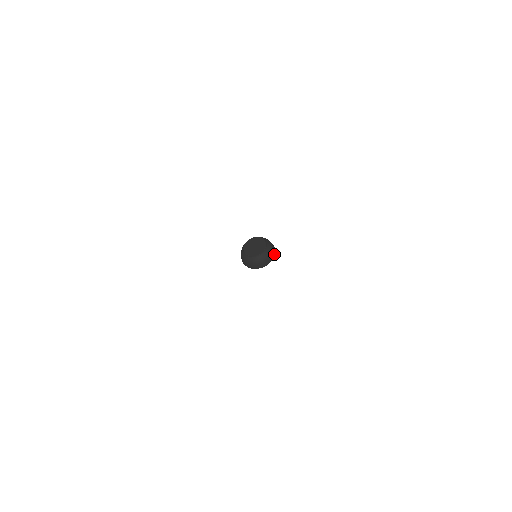
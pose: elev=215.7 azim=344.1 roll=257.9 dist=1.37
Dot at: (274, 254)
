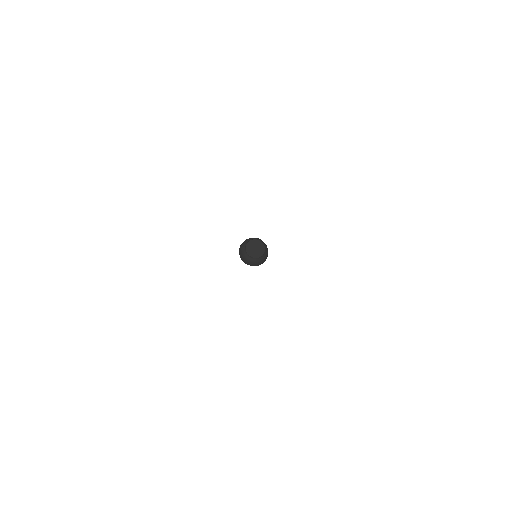
Dot at: occluded
